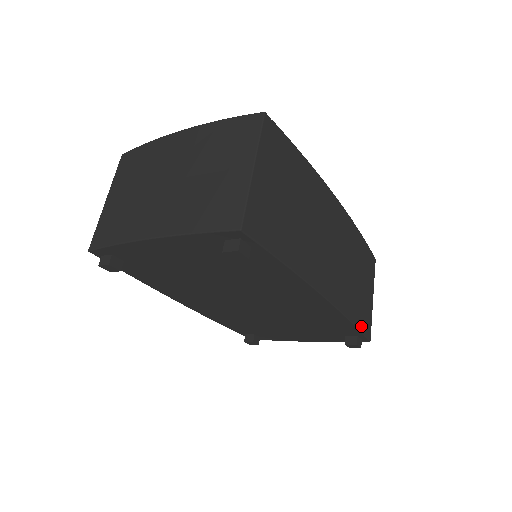
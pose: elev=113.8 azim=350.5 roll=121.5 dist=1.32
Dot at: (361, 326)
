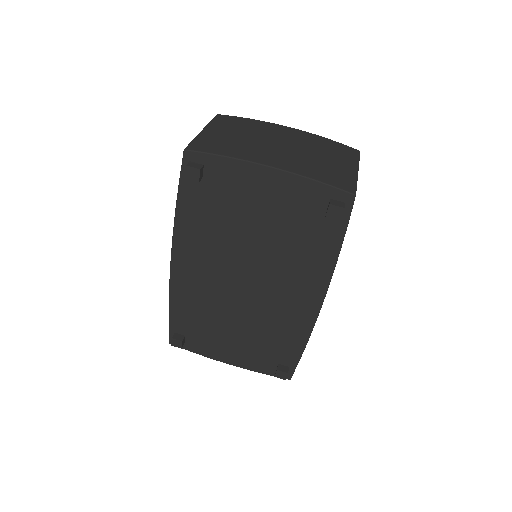
Dot at: occluded
